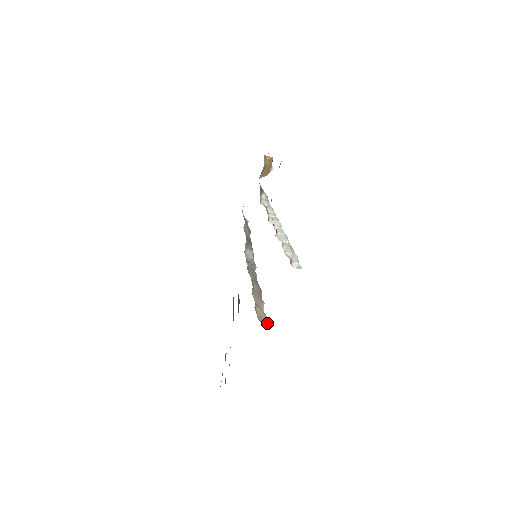
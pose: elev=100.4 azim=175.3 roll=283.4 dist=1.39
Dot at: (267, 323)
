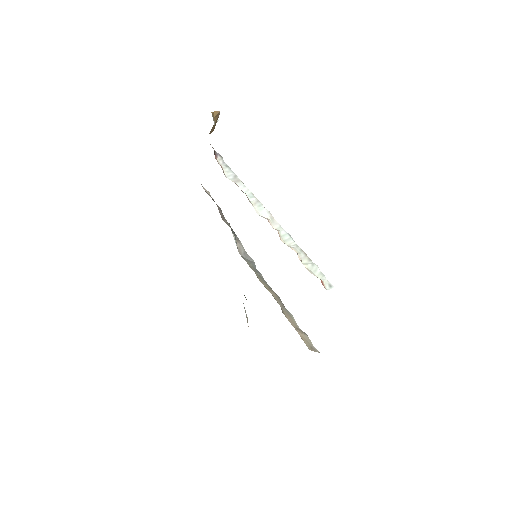
Dot at: (312, 344)
